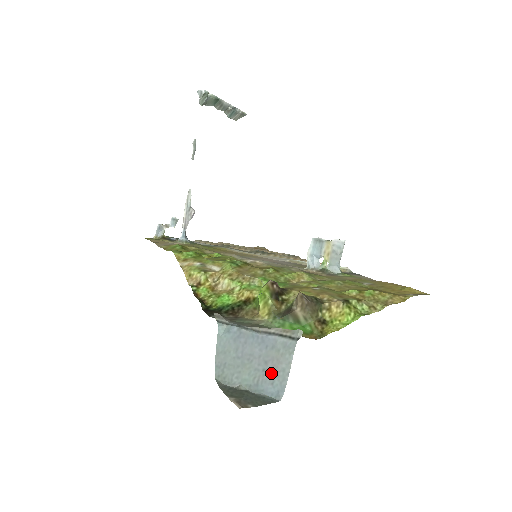
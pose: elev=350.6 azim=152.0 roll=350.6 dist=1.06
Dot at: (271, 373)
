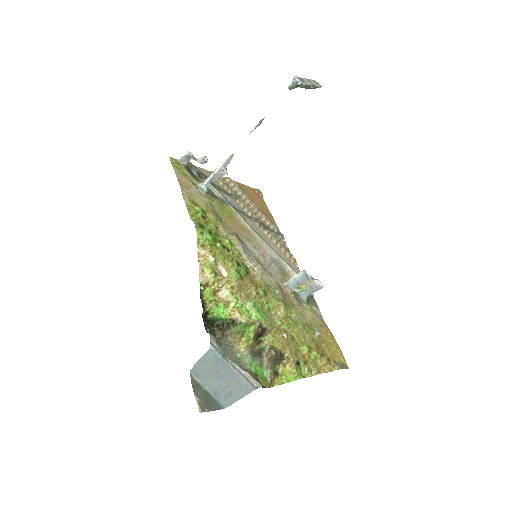
Dot at: (228, 393)
